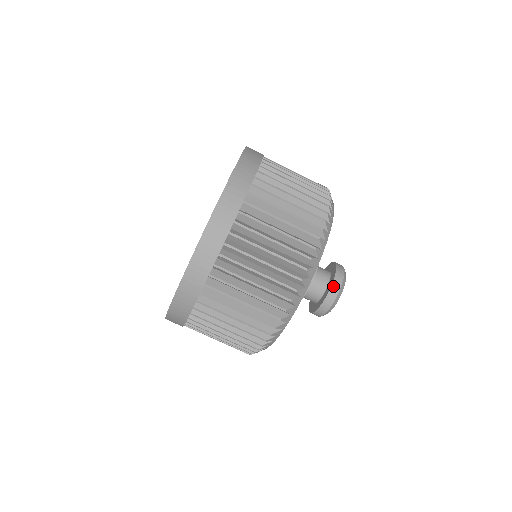
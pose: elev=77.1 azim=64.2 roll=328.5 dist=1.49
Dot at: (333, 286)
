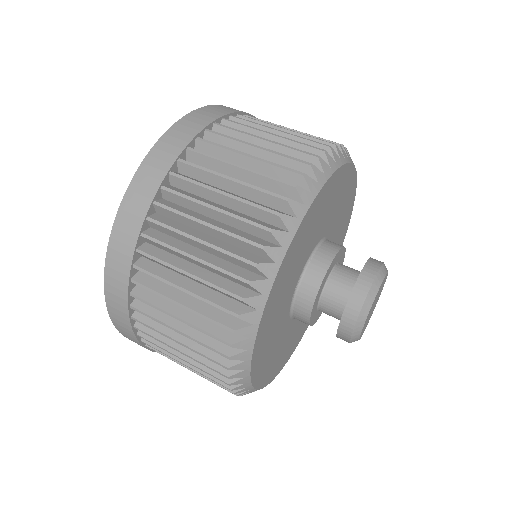
Dot at: occluded
